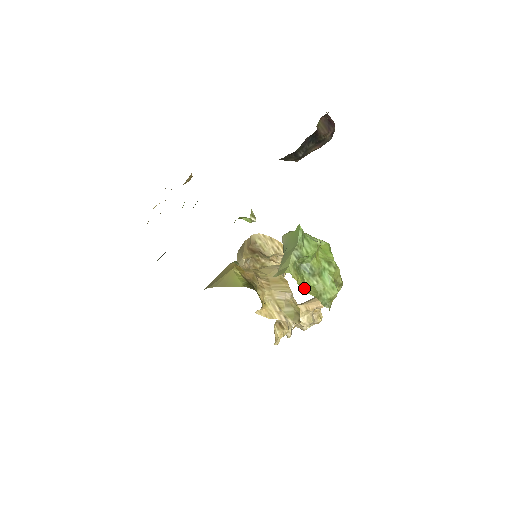
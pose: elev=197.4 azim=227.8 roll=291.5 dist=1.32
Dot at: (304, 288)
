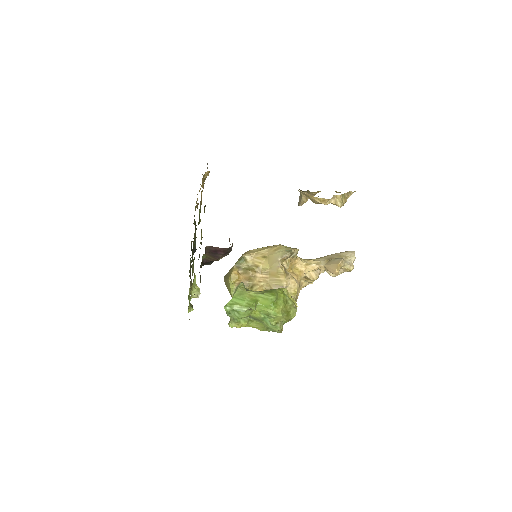
Dot at: (252, 325)
